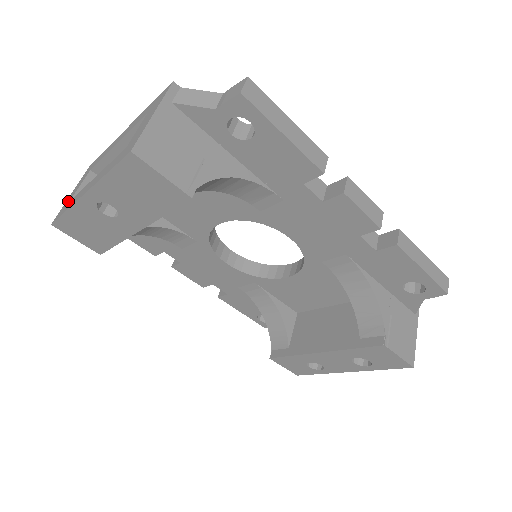
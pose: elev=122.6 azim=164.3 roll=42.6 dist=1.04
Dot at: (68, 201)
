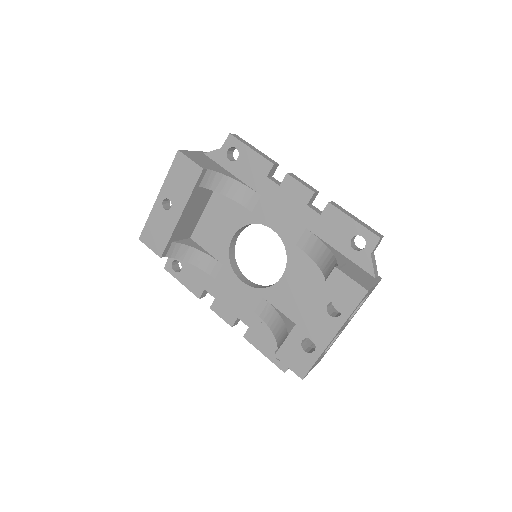
Dot at: occluded
